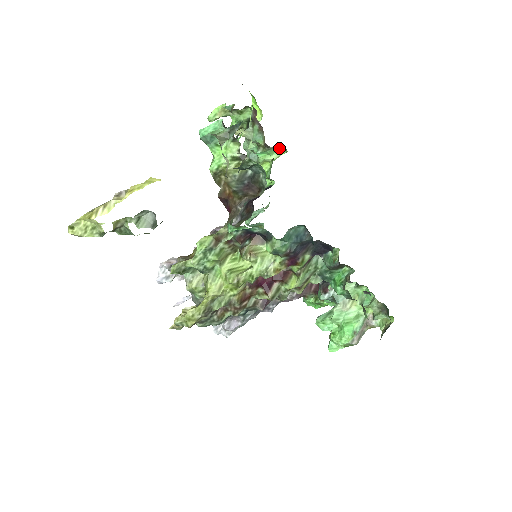
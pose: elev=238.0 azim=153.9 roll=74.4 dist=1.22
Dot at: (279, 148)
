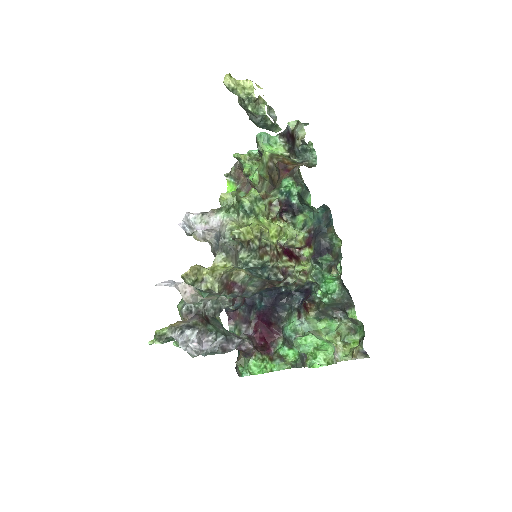
Dot at: occluded
